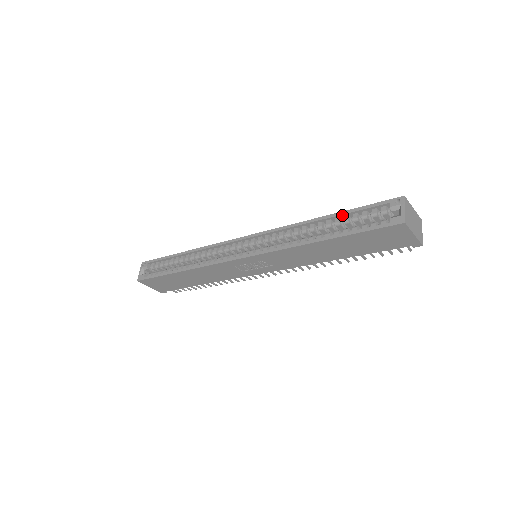
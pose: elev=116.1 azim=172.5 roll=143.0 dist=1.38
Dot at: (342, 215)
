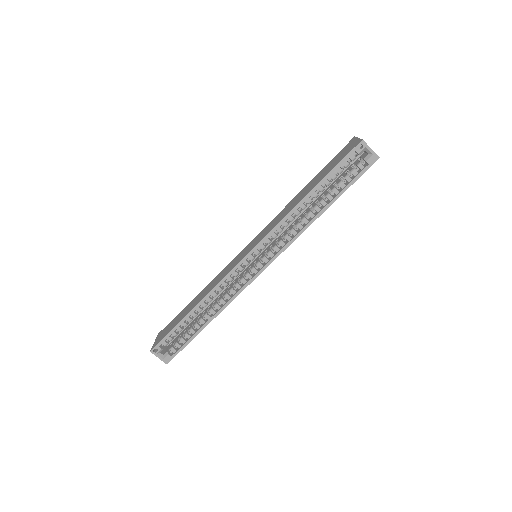
Dot at: occluded
